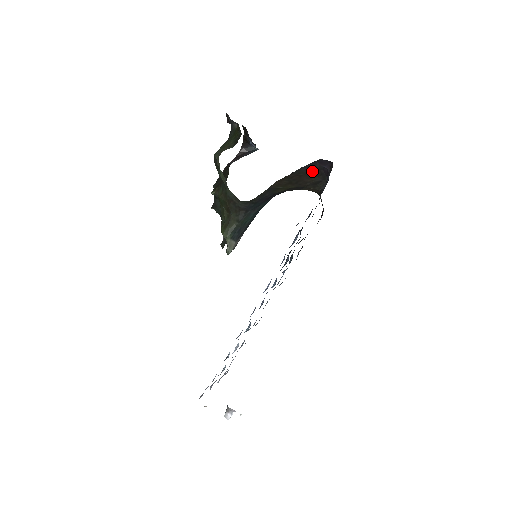
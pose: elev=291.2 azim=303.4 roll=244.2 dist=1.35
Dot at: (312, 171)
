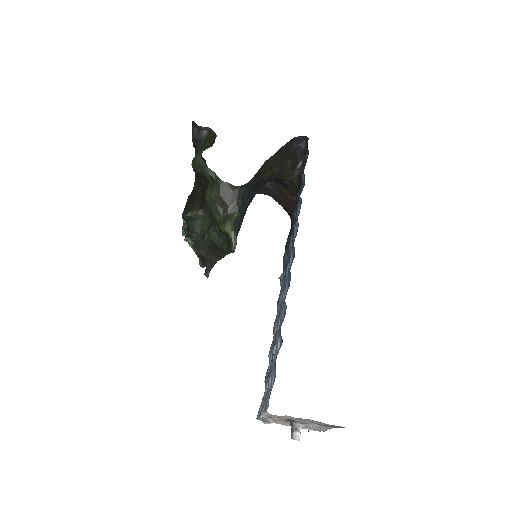
Dot at: (289, 152)
